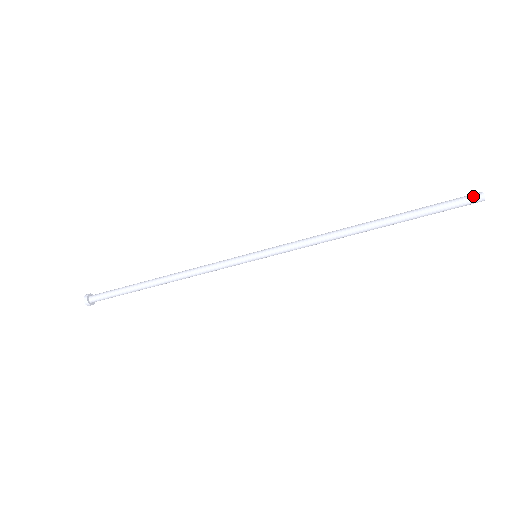
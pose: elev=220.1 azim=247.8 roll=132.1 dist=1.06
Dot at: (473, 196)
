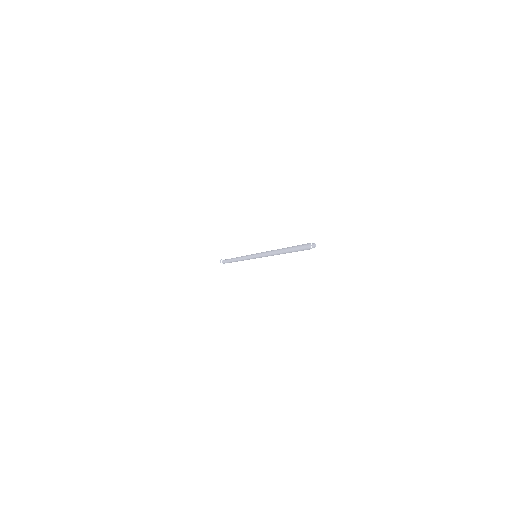
Dot at: (308, 243)
